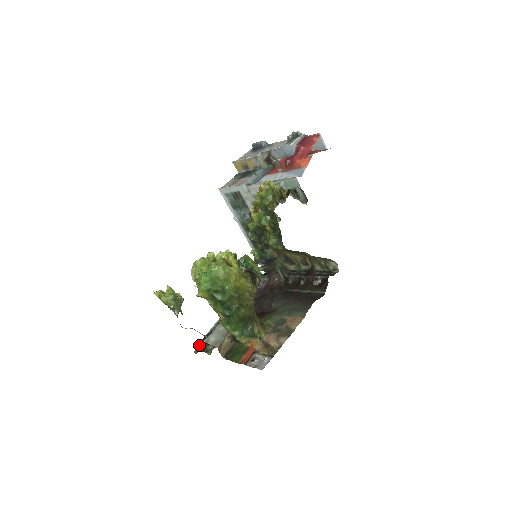
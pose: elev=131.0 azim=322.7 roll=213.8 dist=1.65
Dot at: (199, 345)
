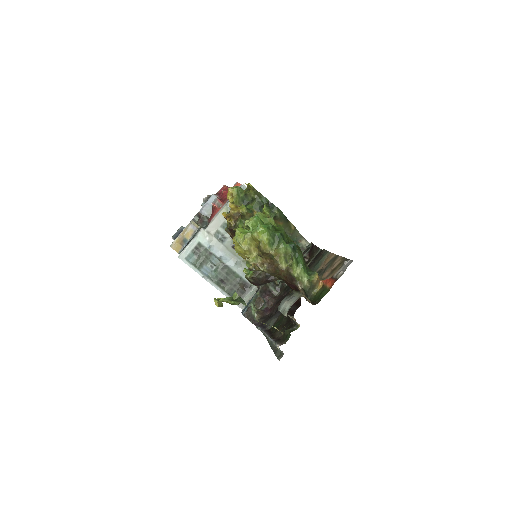
Dot at: (279, 342)
